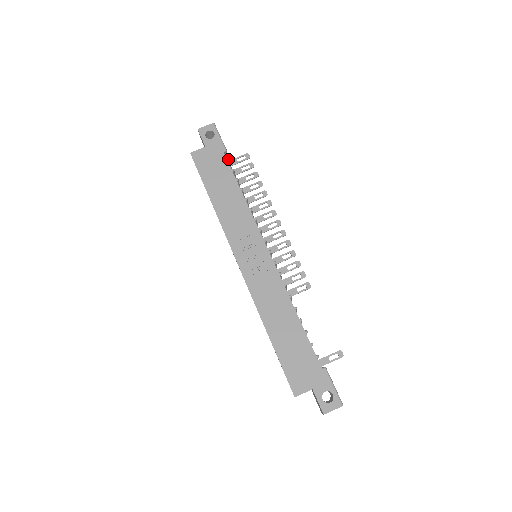
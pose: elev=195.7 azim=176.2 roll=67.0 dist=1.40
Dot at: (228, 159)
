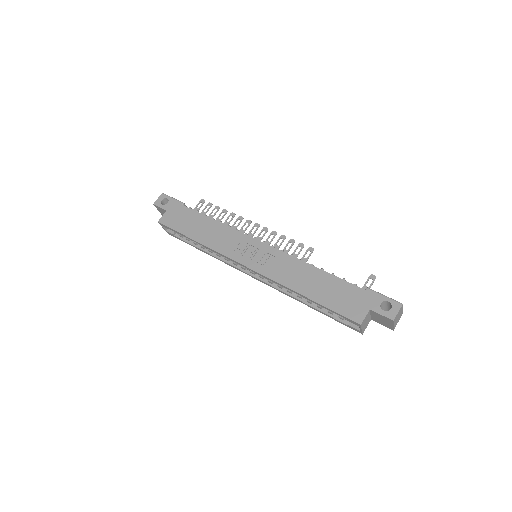
Dot at: (189, 207)
